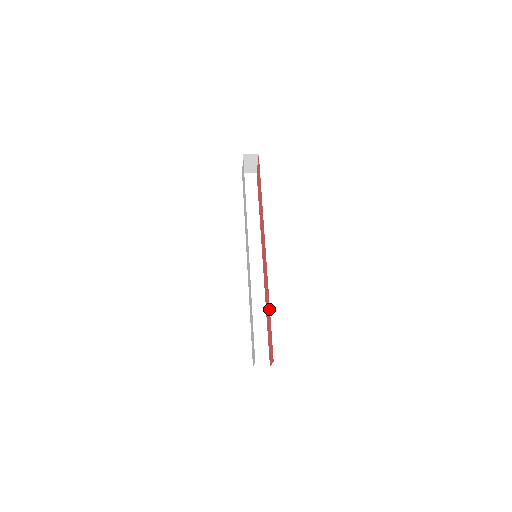
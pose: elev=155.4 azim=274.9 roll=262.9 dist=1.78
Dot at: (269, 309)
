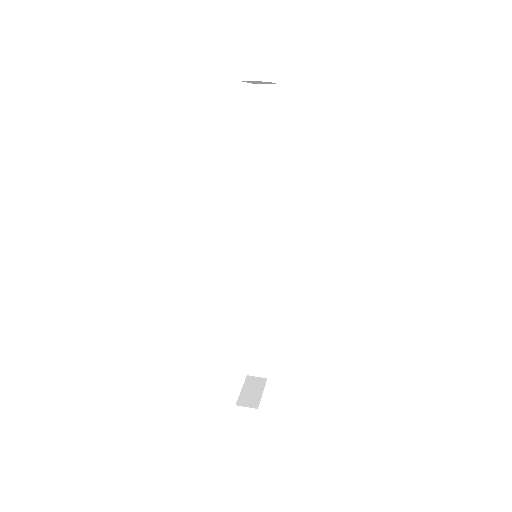
Dot at: occluded
